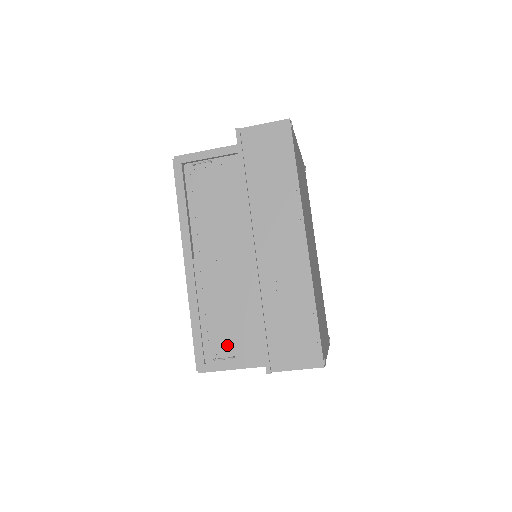
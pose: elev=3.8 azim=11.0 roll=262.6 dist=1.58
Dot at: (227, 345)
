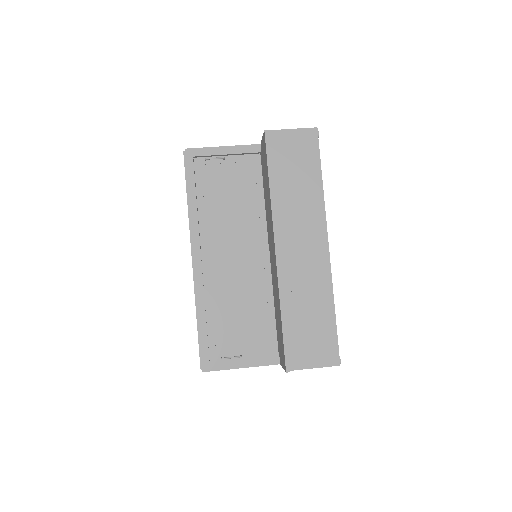
Dot at: (234, 344)
